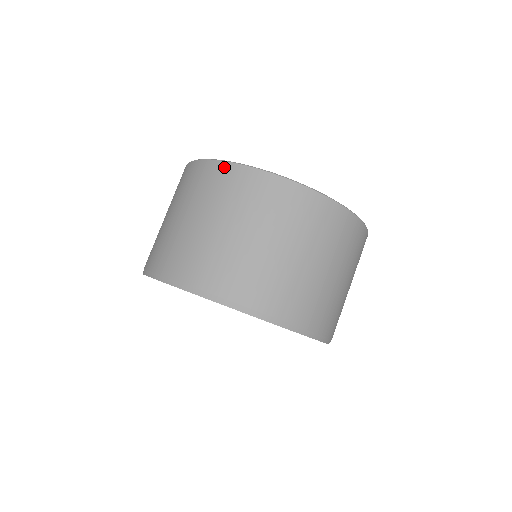
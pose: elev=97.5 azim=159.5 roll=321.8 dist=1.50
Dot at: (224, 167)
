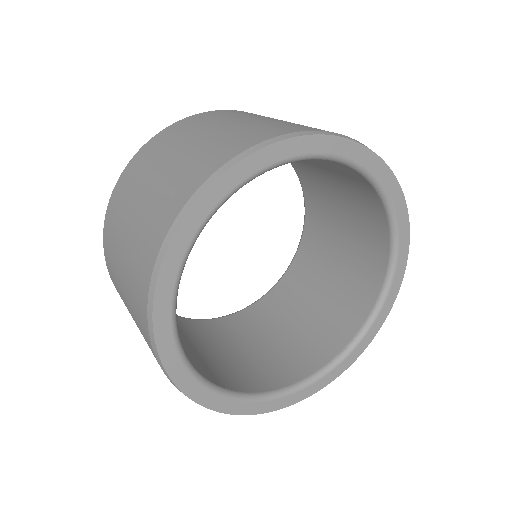
Dot at: (130, 165)
